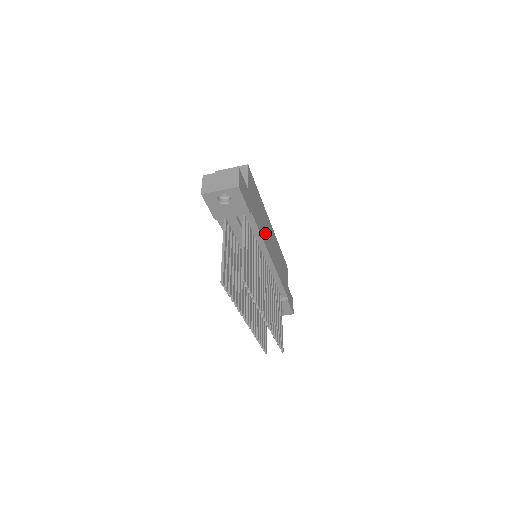
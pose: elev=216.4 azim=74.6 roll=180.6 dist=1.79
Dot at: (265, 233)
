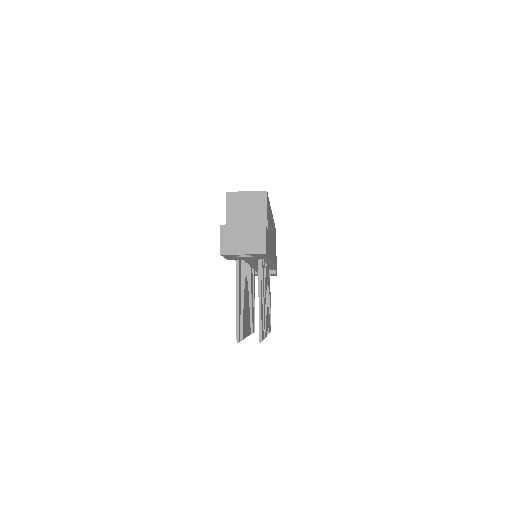
Dot at: (271, 244)
